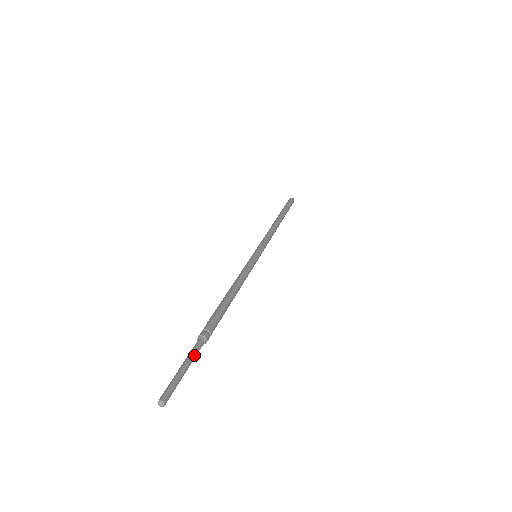
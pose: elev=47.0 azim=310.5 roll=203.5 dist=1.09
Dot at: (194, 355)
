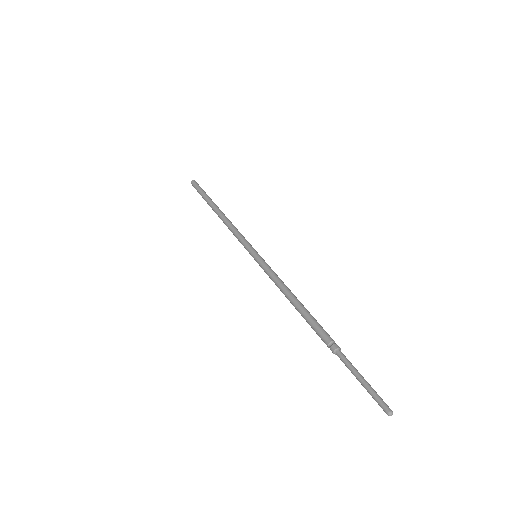
Dot at: (351, 366)
